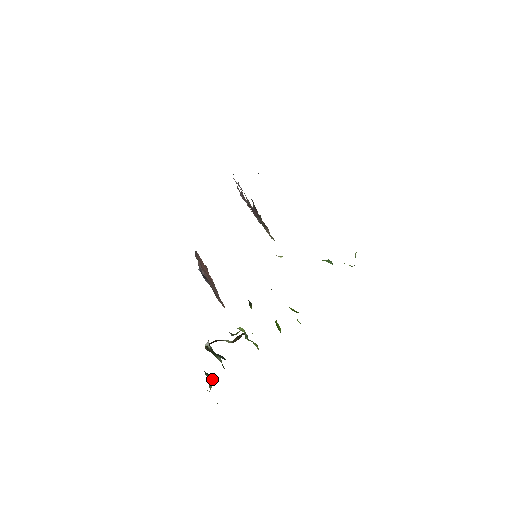
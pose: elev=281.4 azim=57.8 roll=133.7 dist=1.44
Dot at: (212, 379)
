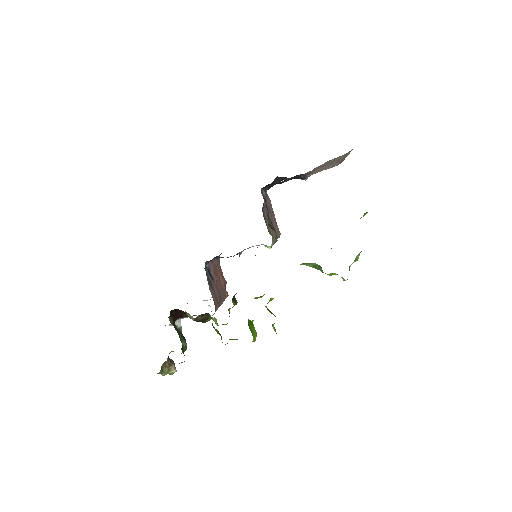
Dot at: (169, 362)
